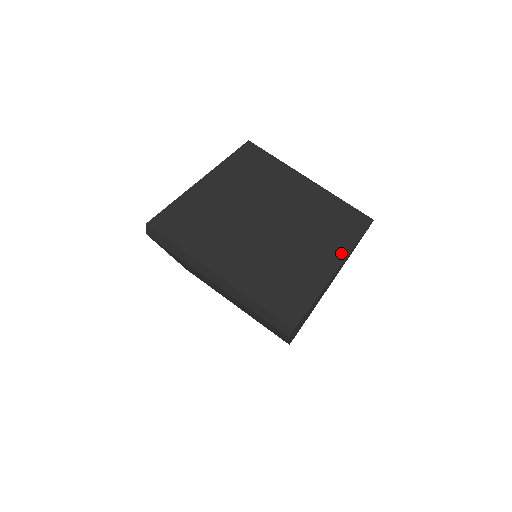
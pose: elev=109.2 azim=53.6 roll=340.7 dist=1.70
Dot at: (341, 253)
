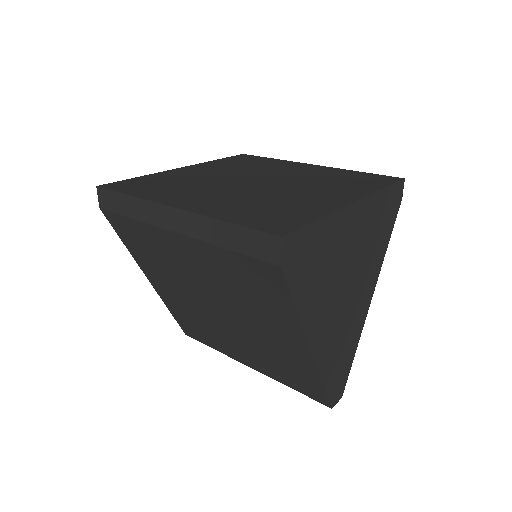
Dot at: (359, 194)
